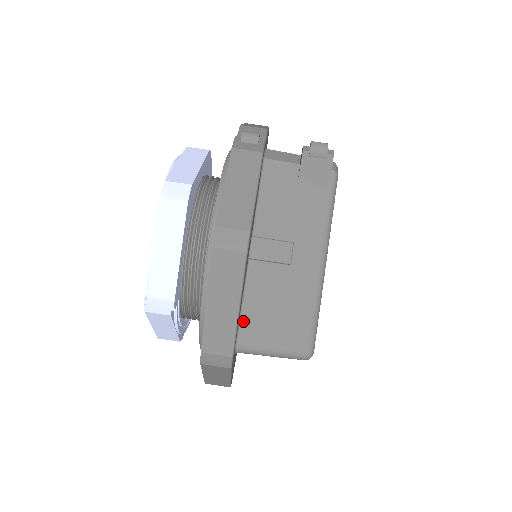
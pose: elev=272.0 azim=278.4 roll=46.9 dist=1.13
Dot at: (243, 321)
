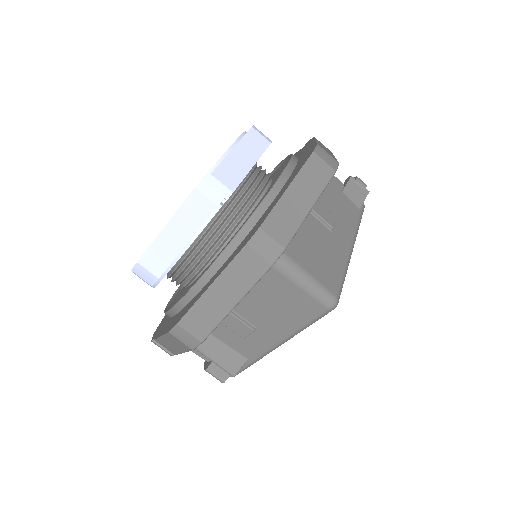
Dot at: occluded
